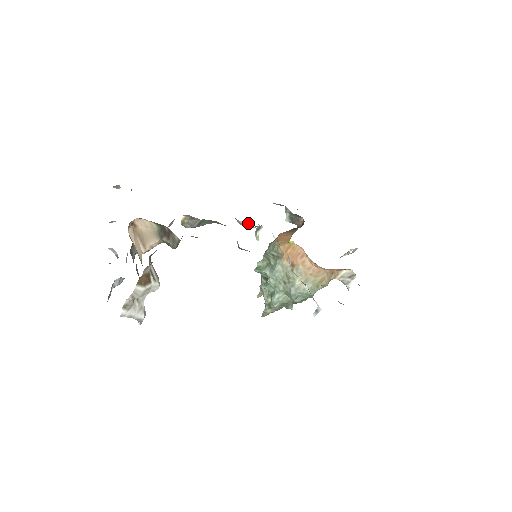
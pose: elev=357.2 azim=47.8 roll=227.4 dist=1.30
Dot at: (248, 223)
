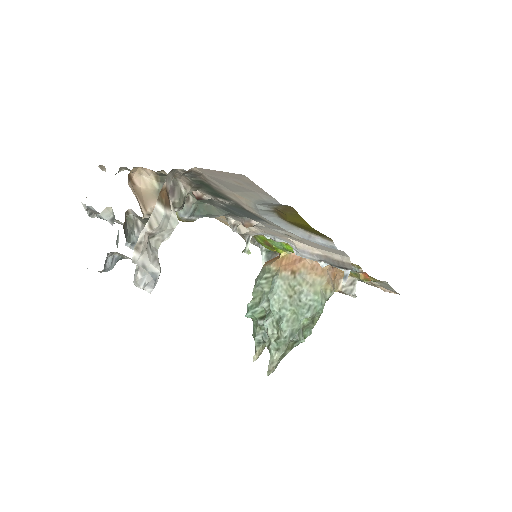
Dot at: (239, 225)
